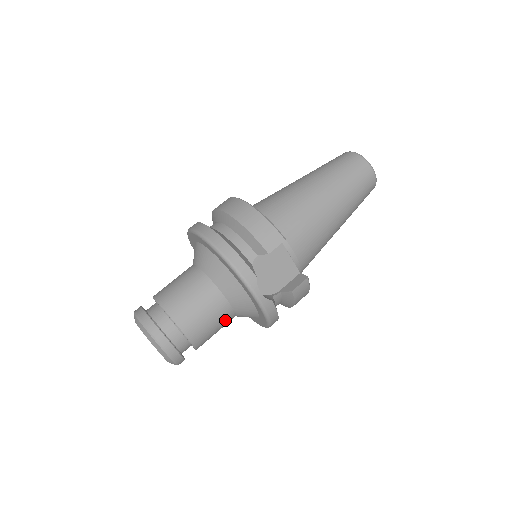
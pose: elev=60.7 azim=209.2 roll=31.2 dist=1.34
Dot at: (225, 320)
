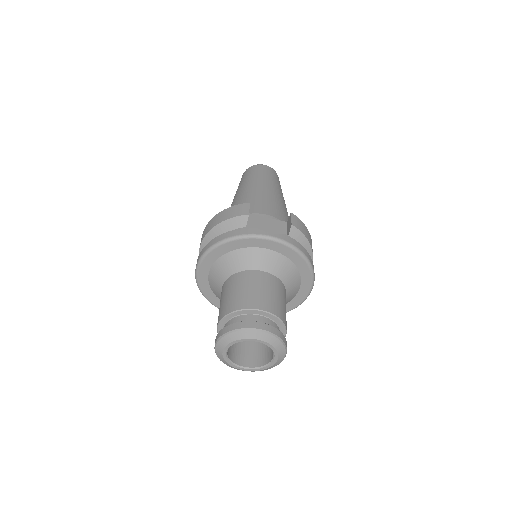
Dot at: (278, 288)
